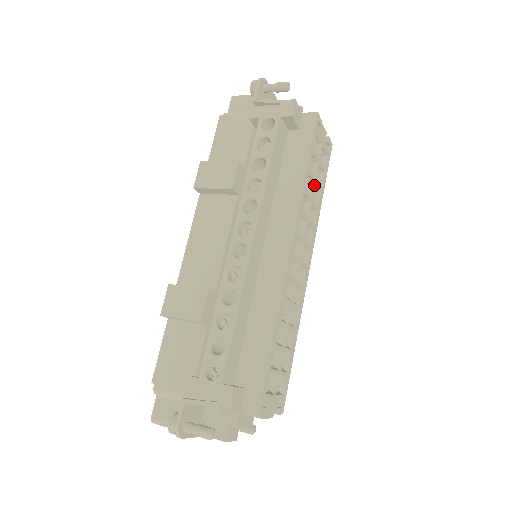
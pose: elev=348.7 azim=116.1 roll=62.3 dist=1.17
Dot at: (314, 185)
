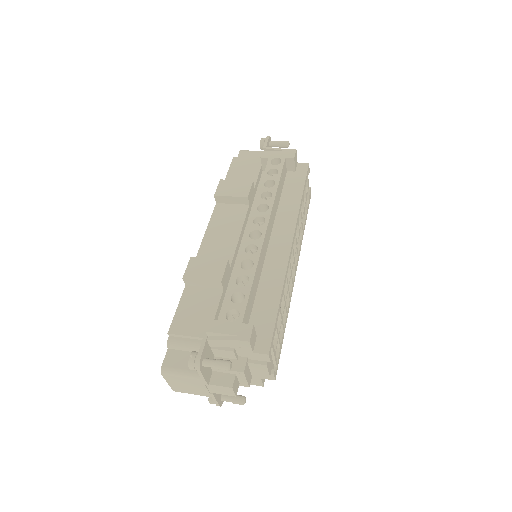
Dot at: (303, 212)
